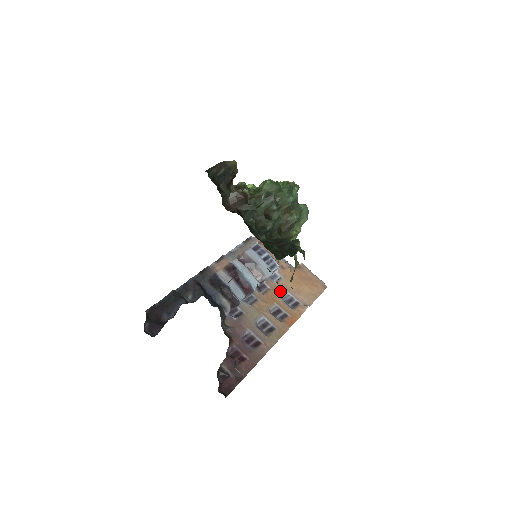
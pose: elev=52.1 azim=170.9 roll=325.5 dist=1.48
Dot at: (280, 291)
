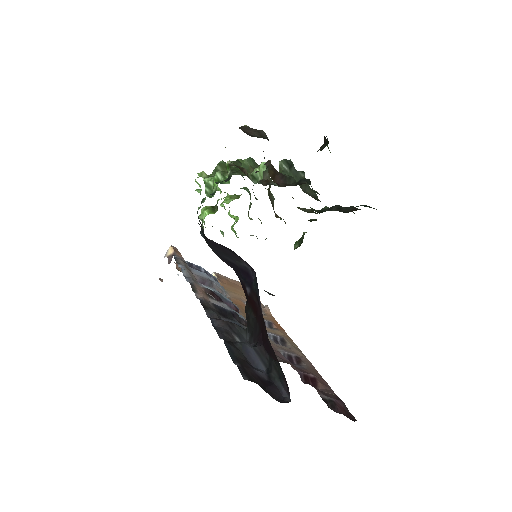
Dot at: (240, 303)
